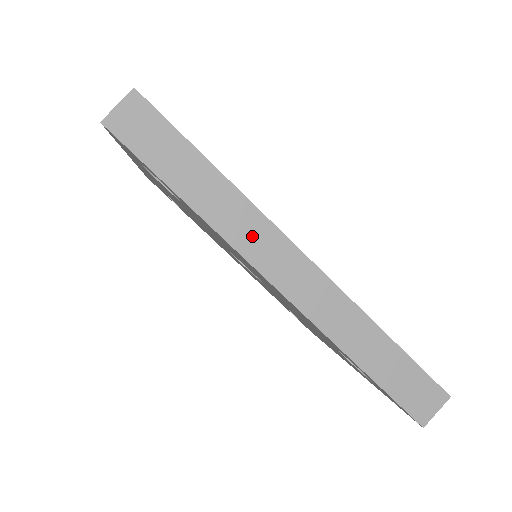
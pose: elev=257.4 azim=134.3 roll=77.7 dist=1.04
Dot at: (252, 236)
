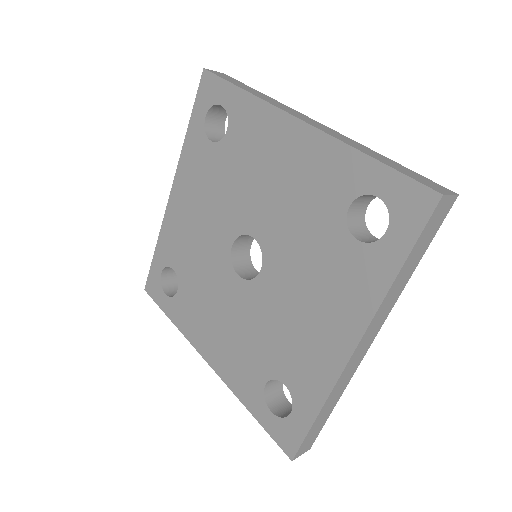
Dot at: (283, 107)
